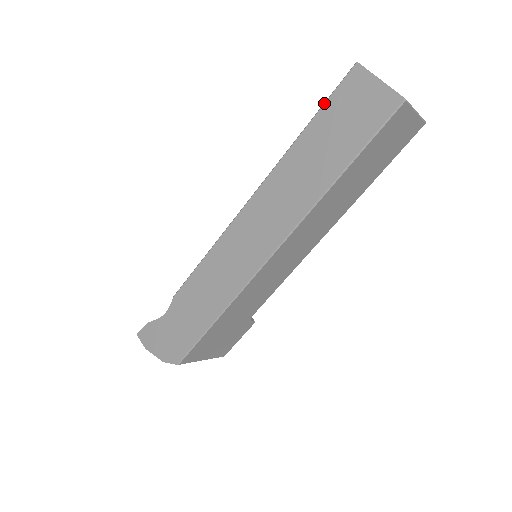
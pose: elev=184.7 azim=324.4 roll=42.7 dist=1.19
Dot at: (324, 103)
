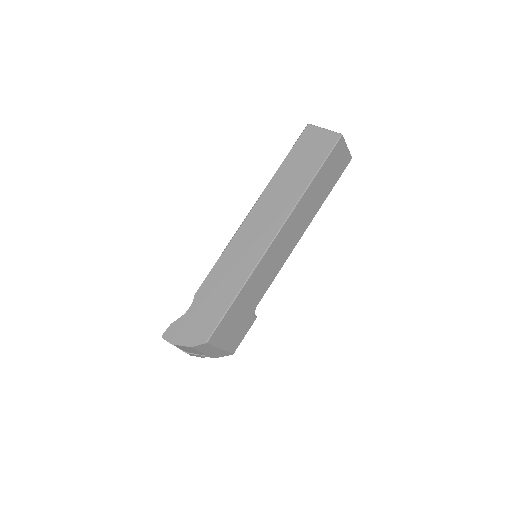
Dot at: (293, 147)
